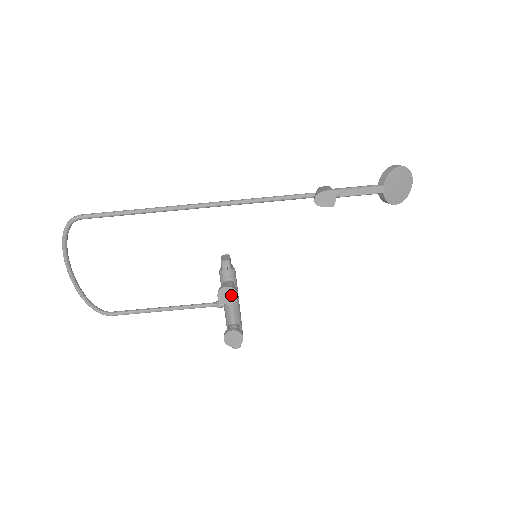
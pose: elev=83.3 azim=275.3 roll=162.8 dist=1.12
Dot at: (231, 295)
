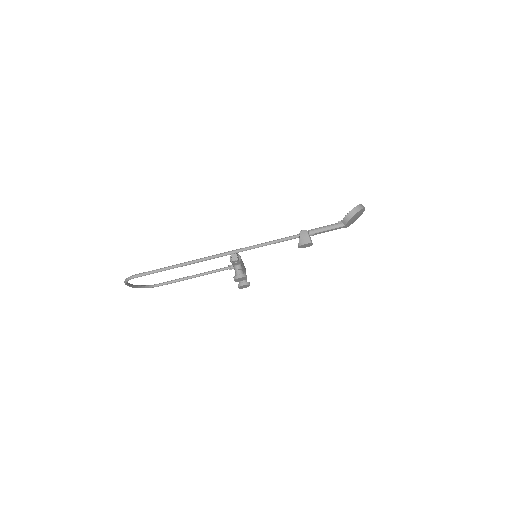
Dot at: (243, 279)
